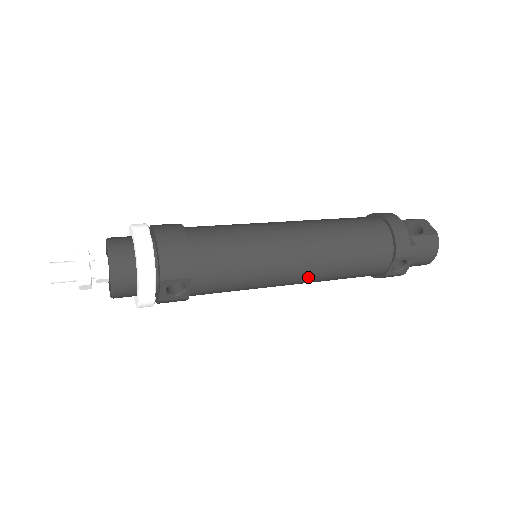
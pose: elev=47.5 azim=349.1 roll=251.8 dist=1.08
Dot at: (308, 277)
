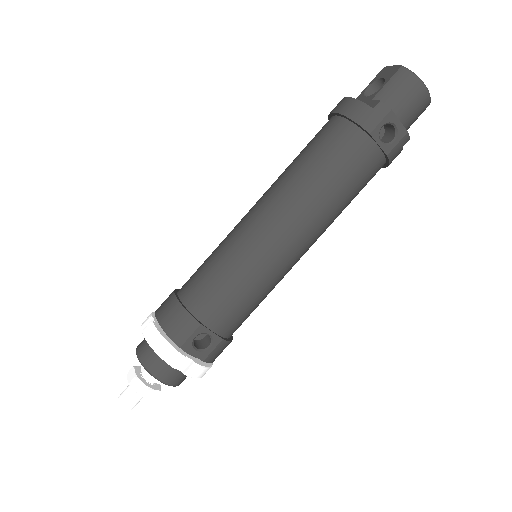
Dot at: (305, 231)
